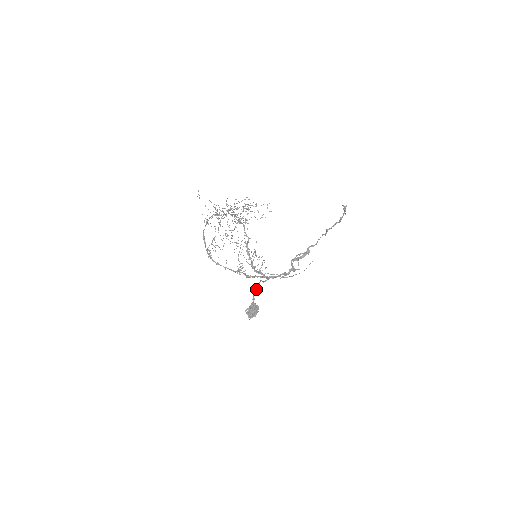
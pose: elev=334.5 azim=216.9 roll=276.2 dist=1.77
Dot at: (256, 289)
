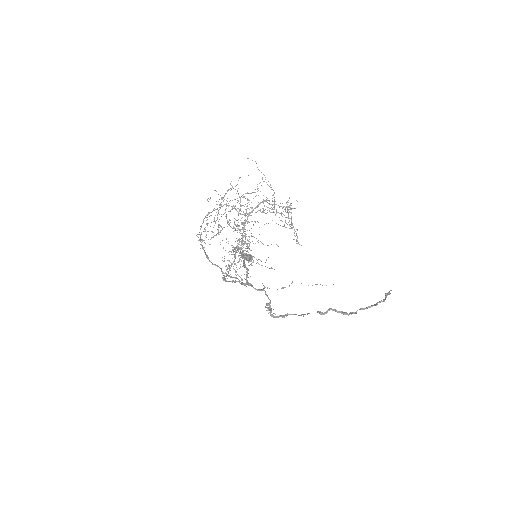
Dot at: (244, 266)
